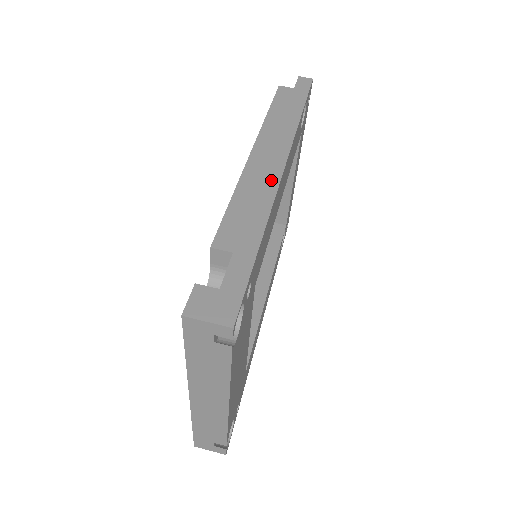
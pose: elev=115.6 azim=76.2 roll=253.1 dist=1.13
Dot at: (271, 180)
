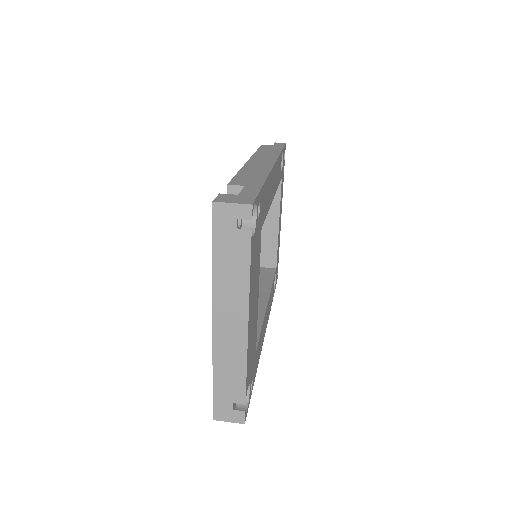
Dot at: (265, 168)
